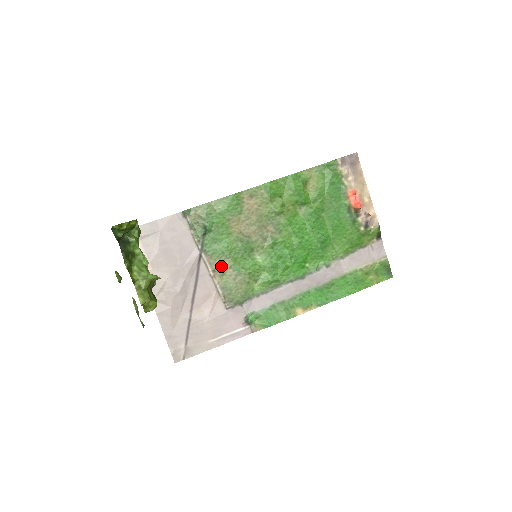
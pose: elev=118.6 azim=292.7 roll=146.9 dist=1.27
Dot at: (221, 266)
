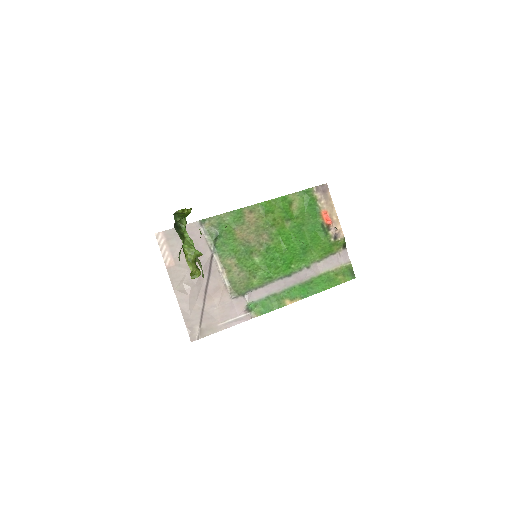
Dot at: (228, 264)
